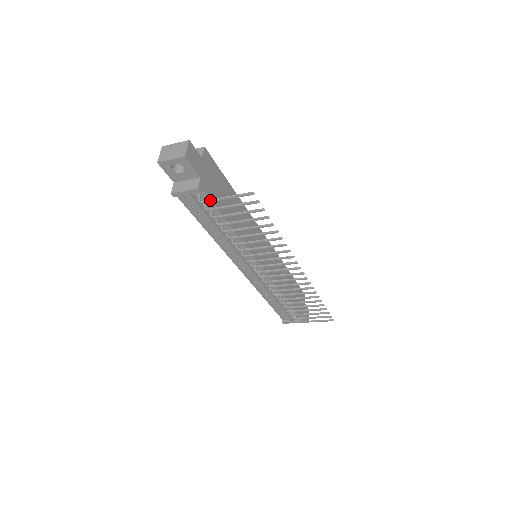
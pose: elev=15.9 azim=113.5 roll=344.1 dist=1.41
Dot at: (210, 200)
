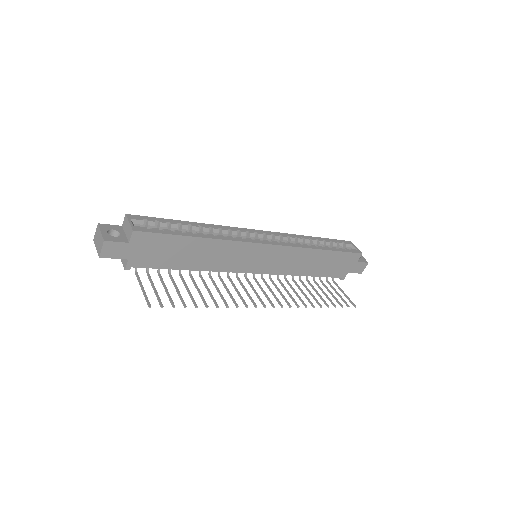
Dot at: (137, 279)
